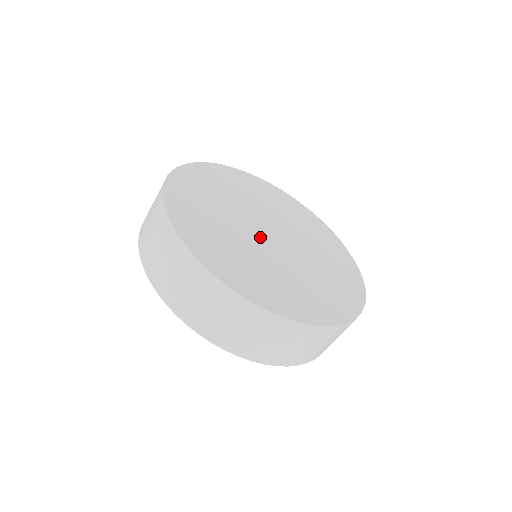
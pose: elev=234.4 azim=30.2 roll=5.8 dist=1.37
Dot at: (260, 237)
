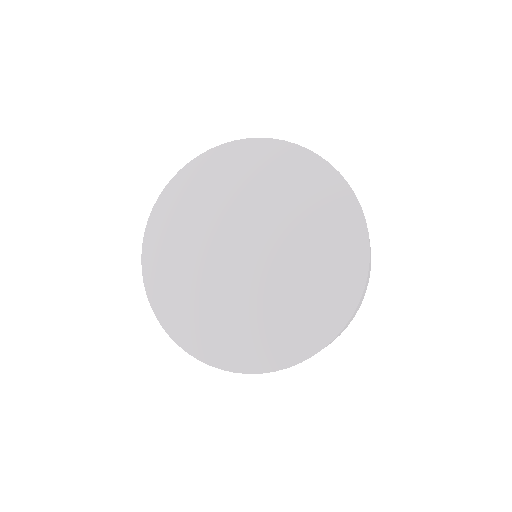
Dot at: (229, 262)
